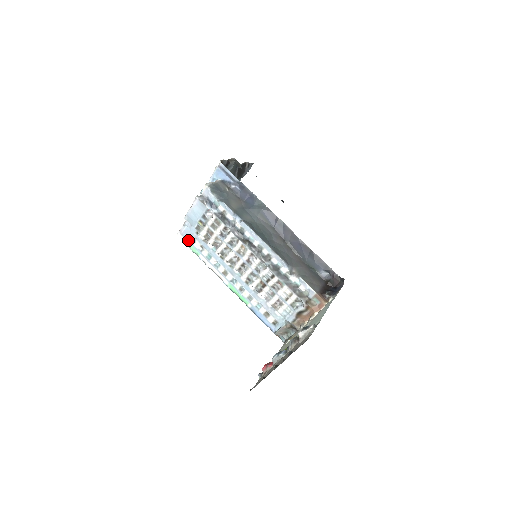
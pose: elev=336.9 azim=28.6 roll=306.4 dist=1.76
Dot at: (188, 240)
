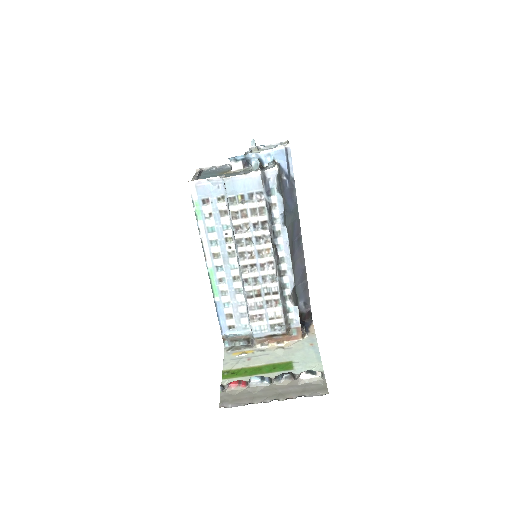
Dot at: (200, 197)
